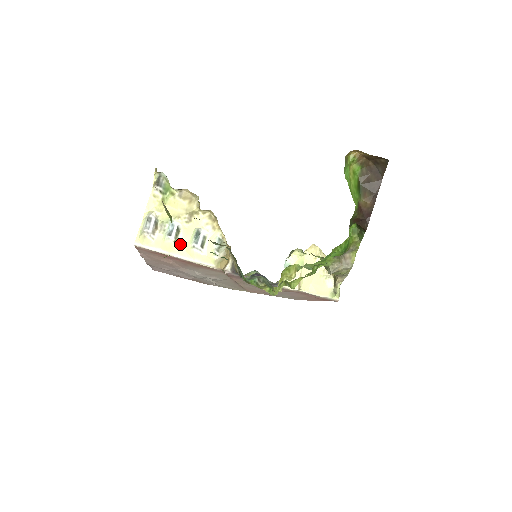
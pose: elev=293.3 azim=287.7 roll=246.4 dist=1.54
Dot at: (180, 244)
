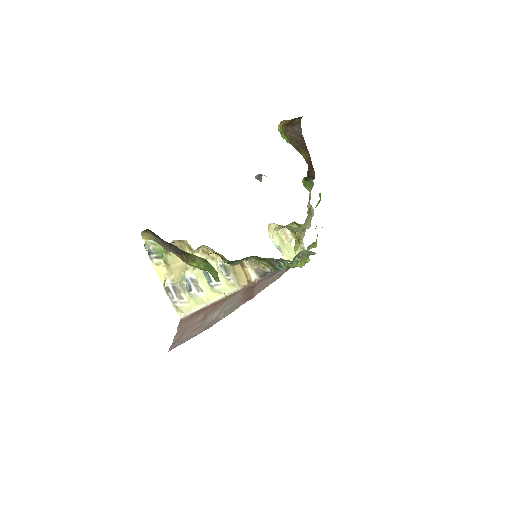
Dot at: (205, 290)
